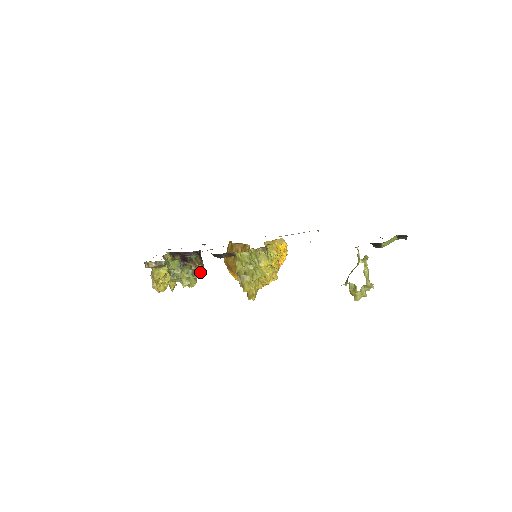
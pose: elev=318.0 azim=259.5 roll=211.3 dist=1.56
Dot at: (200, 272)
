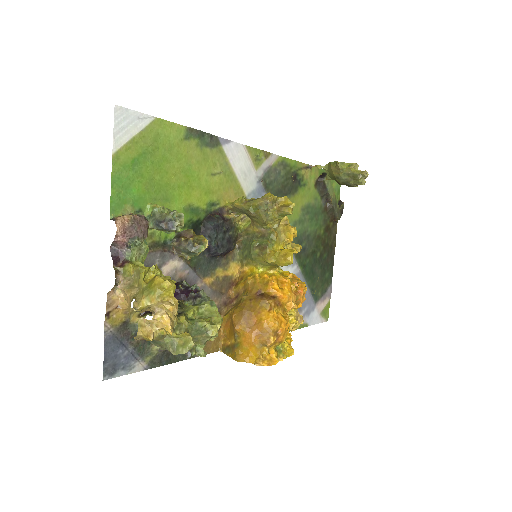
Dot at: (205, 241)
